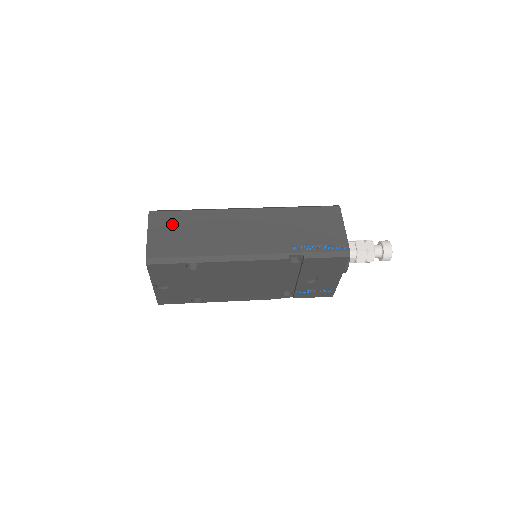
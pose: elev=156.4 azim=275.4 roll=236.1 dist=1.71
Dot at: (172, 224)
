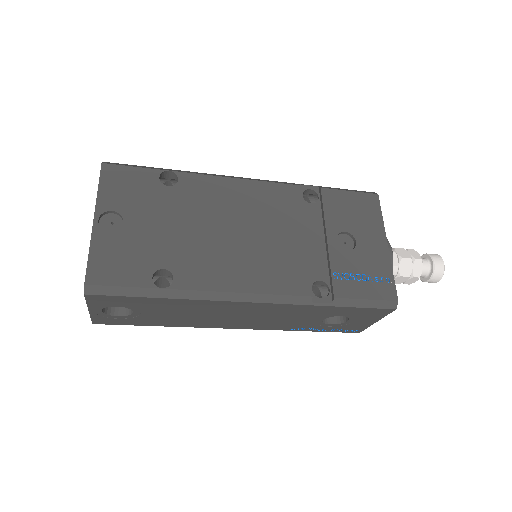
Dot at: occluded
